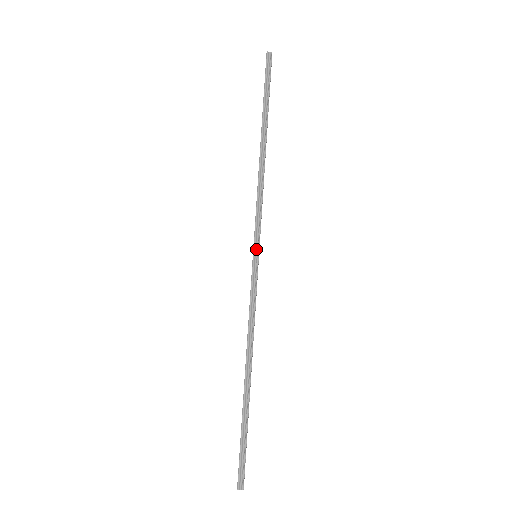
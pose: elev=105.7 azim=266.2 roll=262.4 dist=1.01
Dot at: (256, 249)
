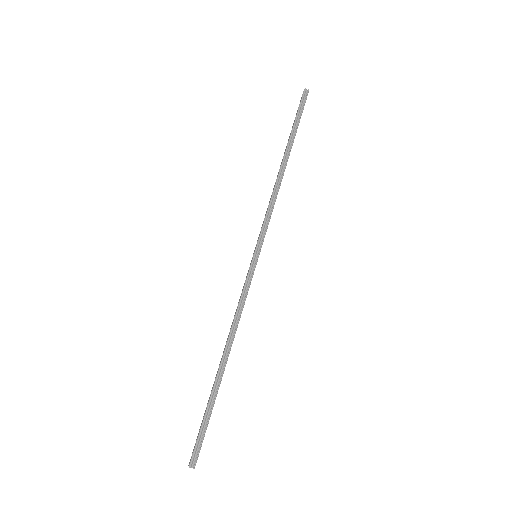
Dot at: (258, 250)
